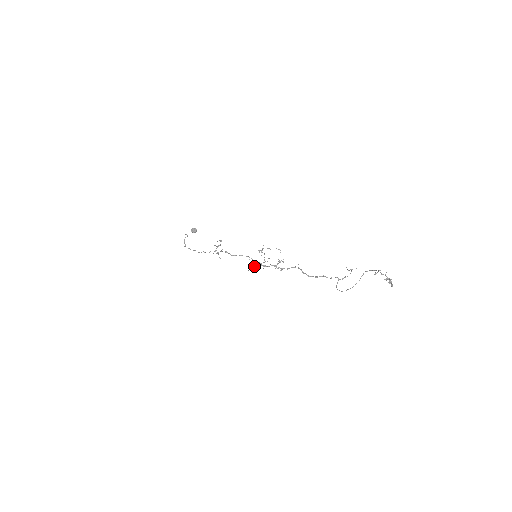
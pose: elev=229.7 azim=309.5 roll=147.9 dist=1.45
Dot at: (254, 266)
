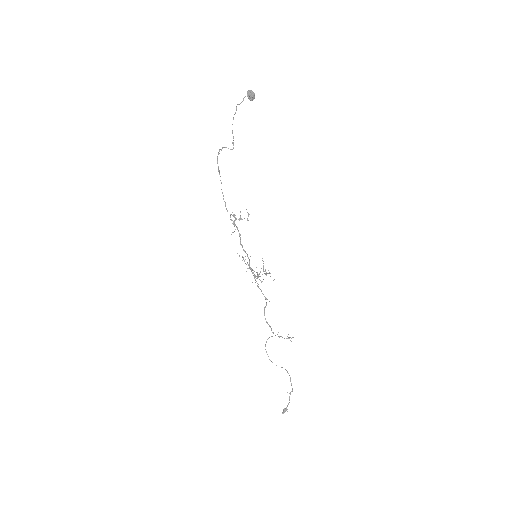
Dot at: occluded
